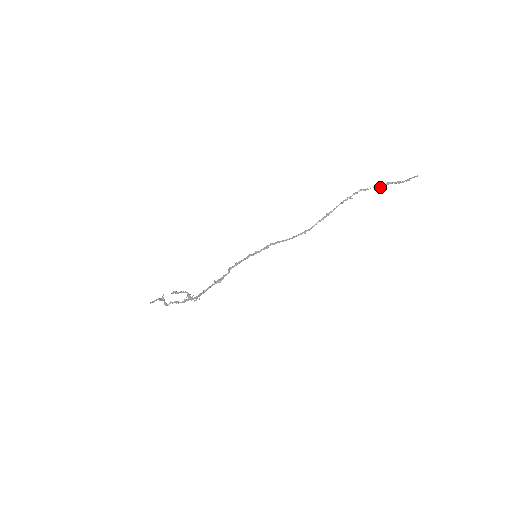
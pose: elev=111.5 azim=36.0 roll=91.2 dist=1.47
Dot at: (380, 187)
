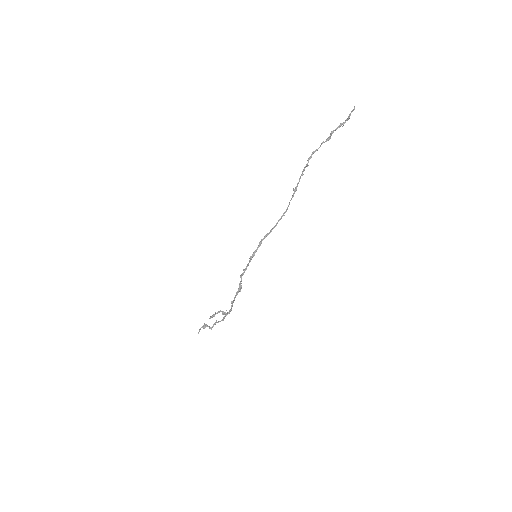
Dot at: occluded
